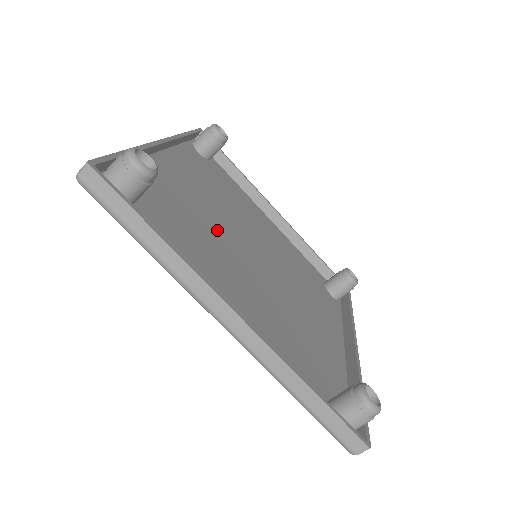
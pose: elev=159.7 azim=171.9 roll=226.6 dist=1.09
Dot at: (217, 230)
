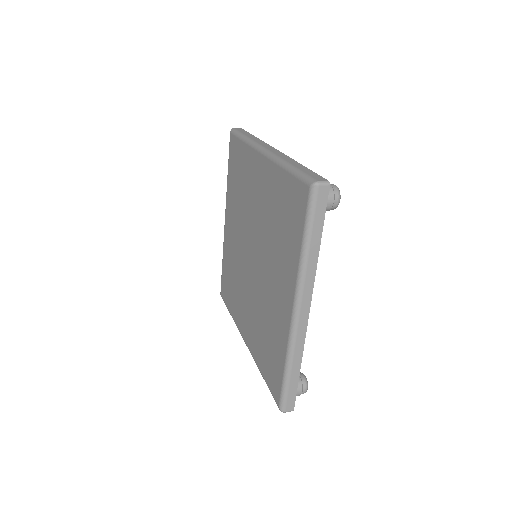
Dot at: occluded
